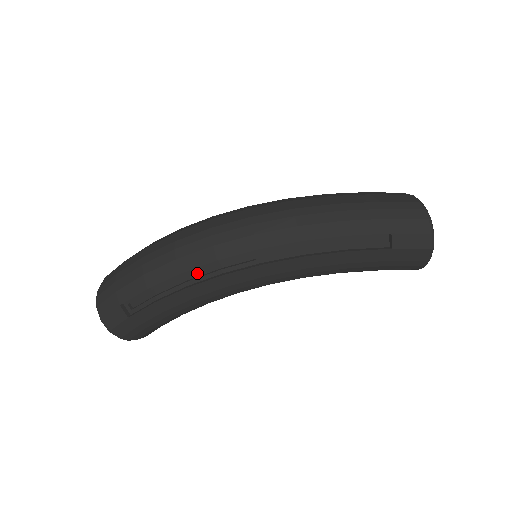
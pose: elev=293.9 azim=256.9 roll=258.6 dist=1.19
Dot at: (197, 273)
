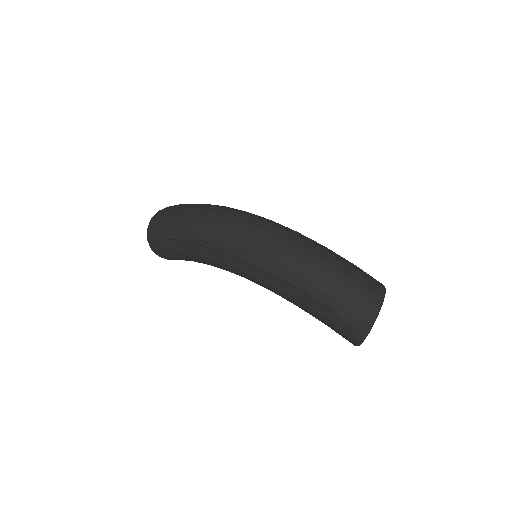
Dot at: (208, 239)
